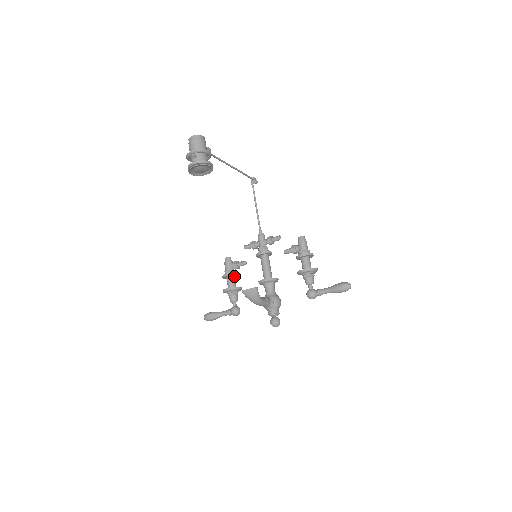
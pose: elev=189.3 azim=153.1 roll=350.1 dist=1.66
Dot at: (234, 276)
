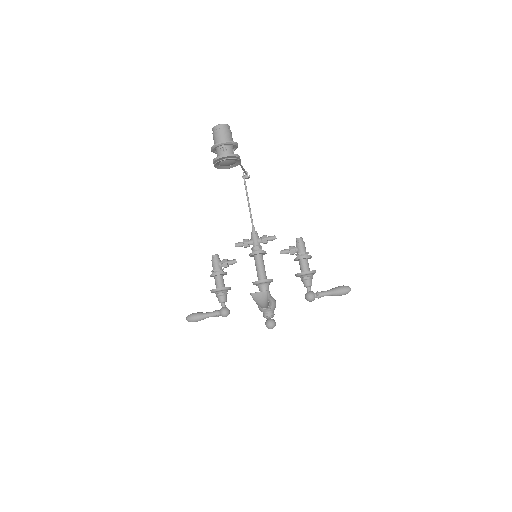
Dot at: (222, 275)
